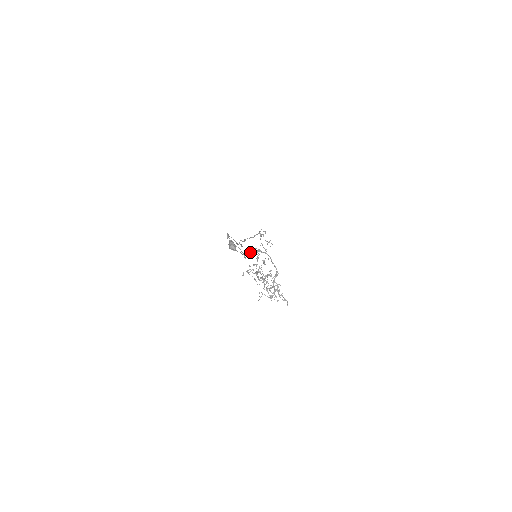
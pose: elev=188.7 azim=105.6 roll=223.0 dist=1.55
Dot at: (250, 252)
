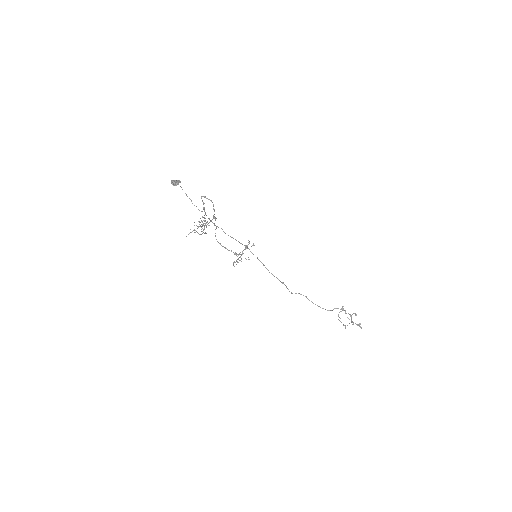
Dot at: (203, 204)
